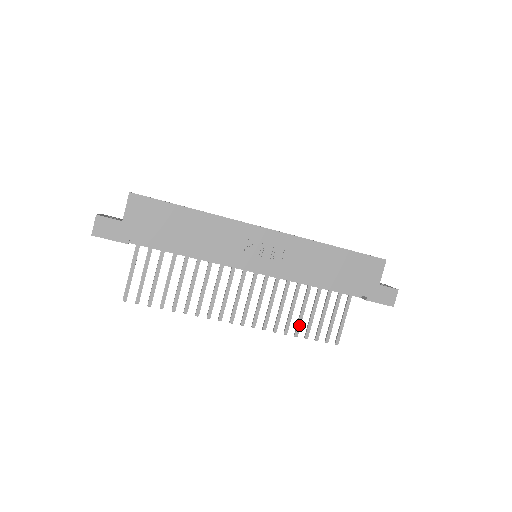
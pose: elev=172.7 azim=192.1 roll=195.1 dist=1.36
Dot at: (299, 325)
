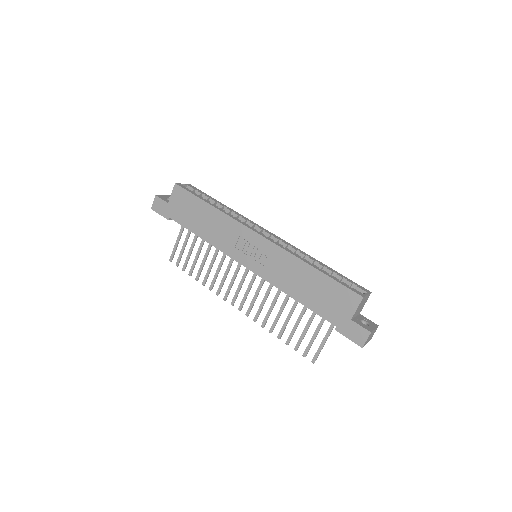
Dot at: (283, 329)
